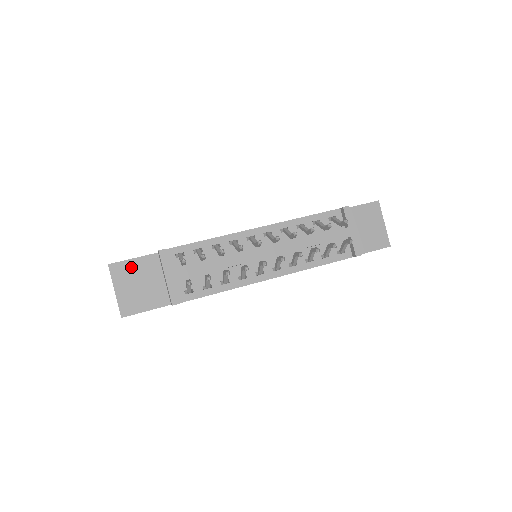
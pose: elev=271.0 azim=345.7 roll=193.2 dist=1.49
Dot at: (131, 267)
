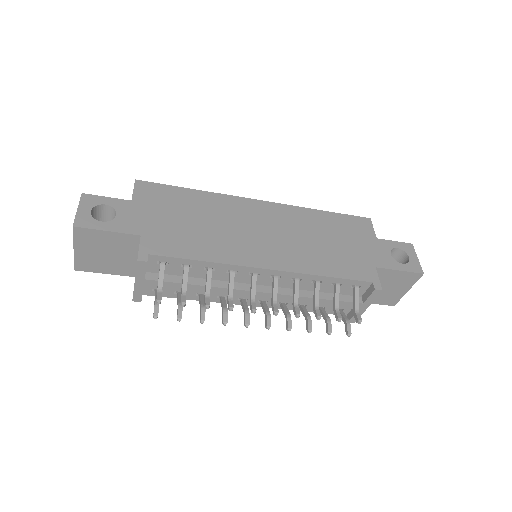
Dot at: (101, 237)
